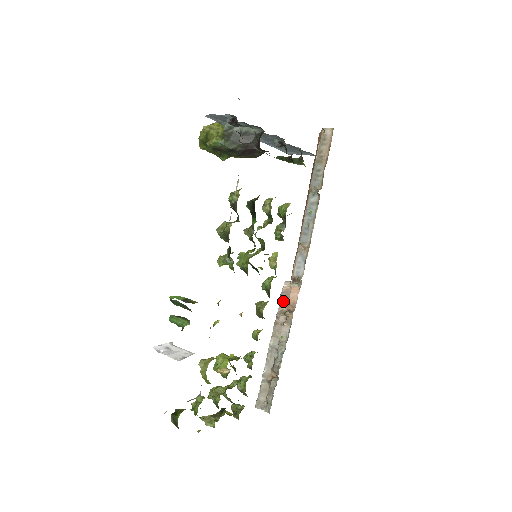
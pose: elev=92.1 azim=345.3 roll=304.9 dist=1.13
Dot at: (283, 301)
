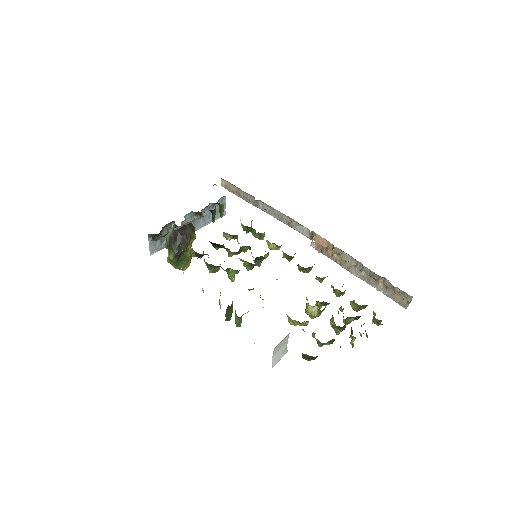
Dot at: (324, 252)
